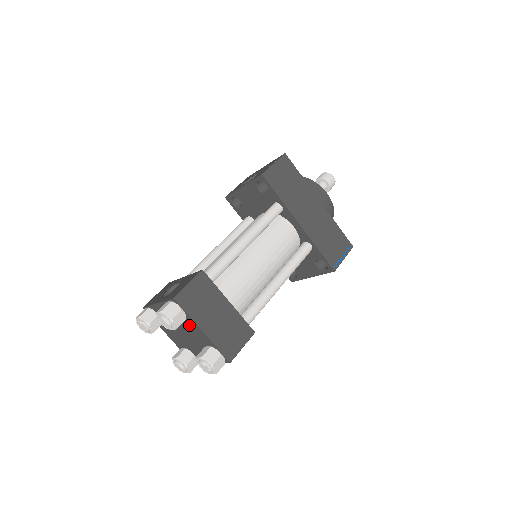
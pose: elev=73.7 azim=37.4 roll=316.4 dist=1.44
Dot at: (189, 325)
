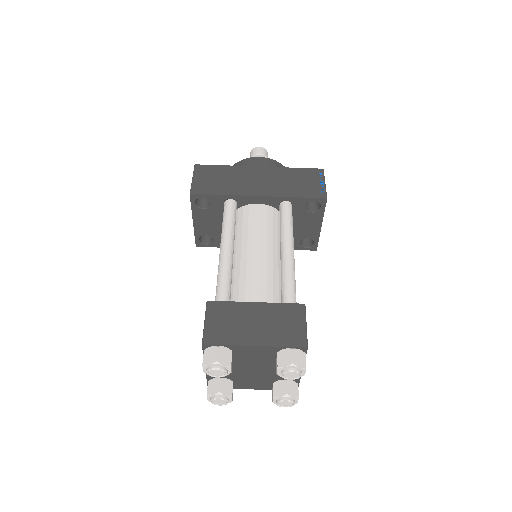
Dot at: (242, 355)
